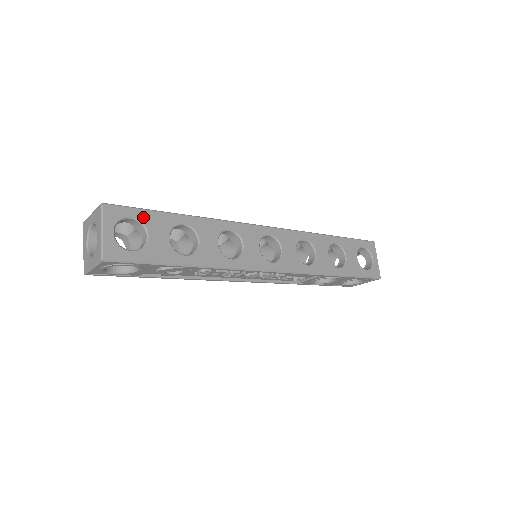
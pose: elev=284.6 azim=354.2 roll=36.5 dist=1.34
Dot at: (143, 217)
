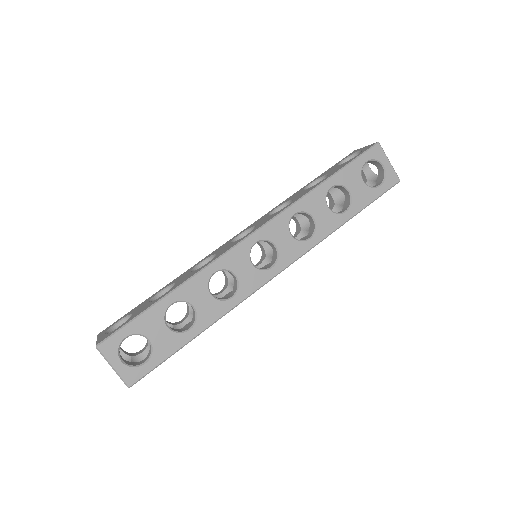
Dot at: (135, 329)
